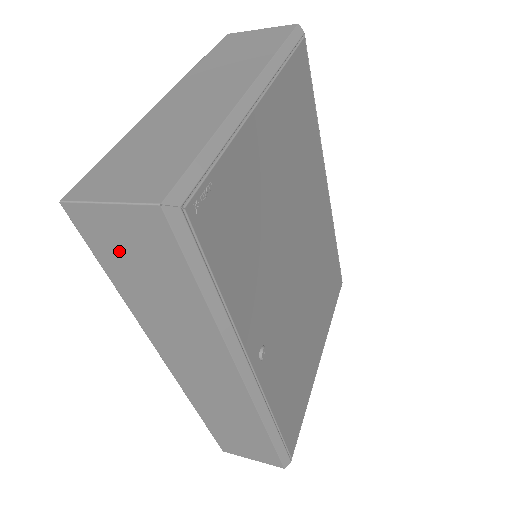
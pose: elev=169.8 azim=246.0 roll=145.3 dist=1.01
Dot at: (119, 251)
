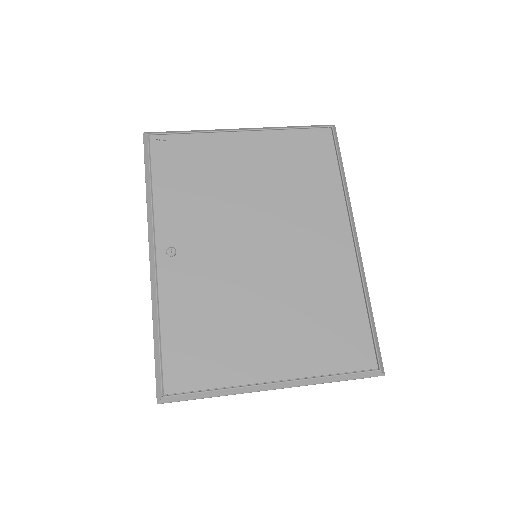
Dot at: occluded
